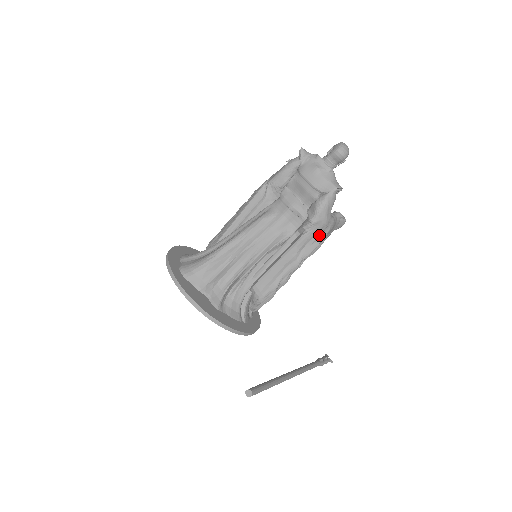
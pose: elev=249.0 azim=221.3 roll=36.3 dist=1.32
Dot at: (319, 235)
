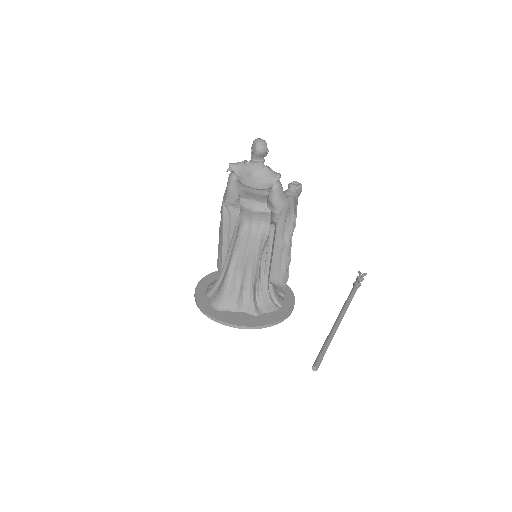
Dot at: (289, 217)
